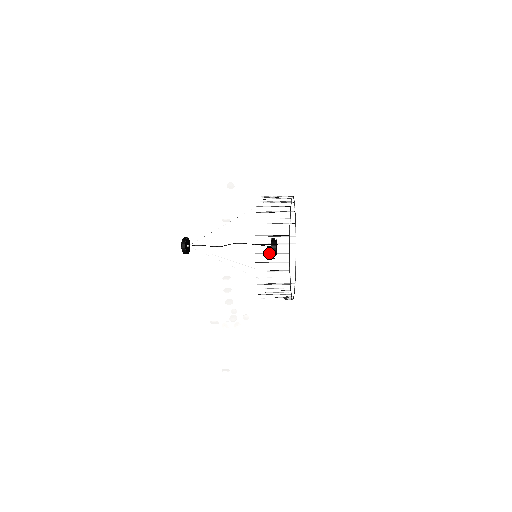
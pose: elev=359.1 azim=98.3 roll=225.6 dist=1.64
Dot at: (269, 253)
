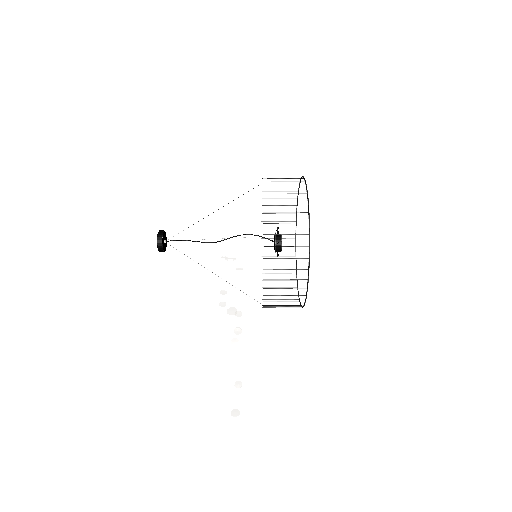
Dot at: (281, 301)
